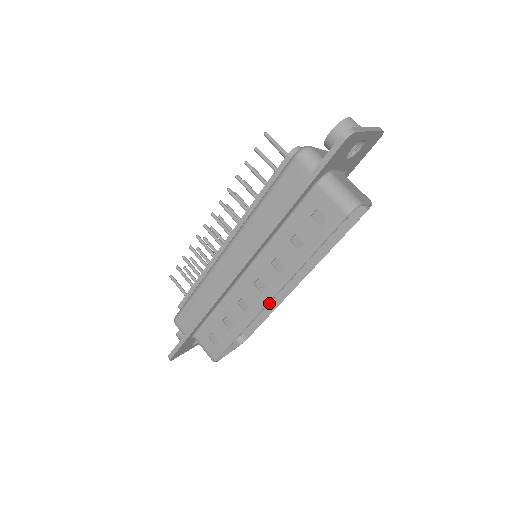
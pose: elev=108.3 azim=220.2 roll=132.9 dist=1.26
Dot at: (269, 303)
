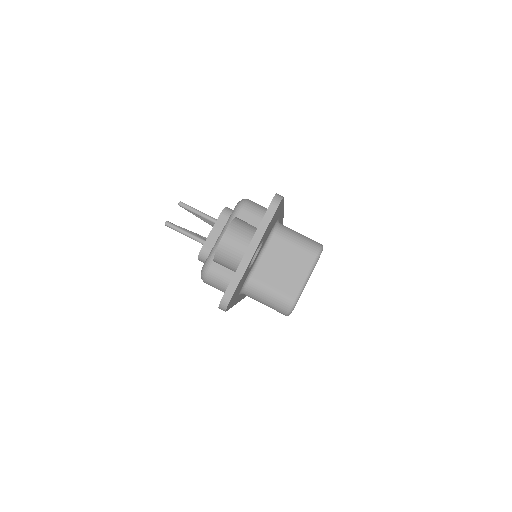
Dot at: occluded
